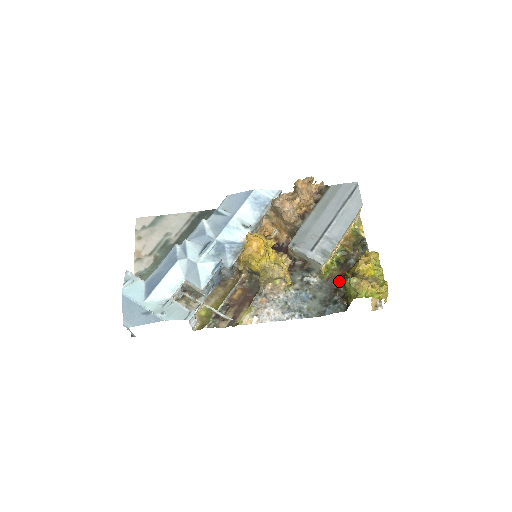
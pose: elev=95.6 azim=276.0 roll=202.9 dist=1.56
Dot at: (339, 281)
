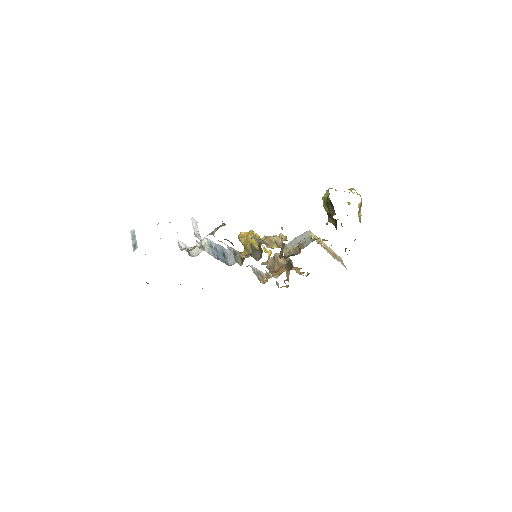
Dot at: occluded
